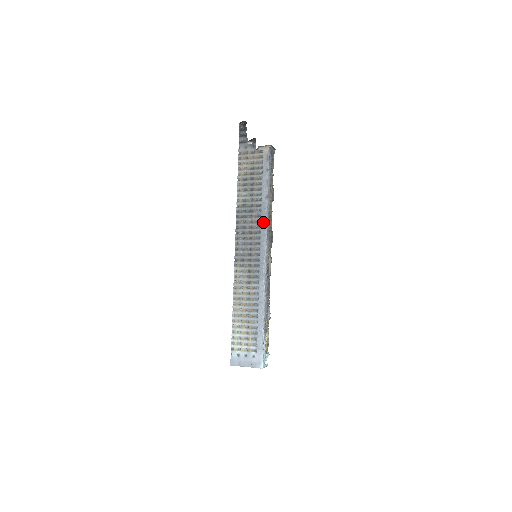
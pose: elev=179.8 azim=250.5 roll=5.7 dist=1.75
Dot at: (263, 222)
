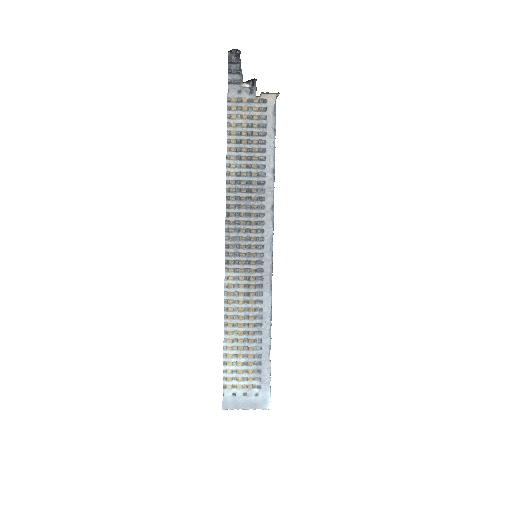
Dot at: (268, 208)
